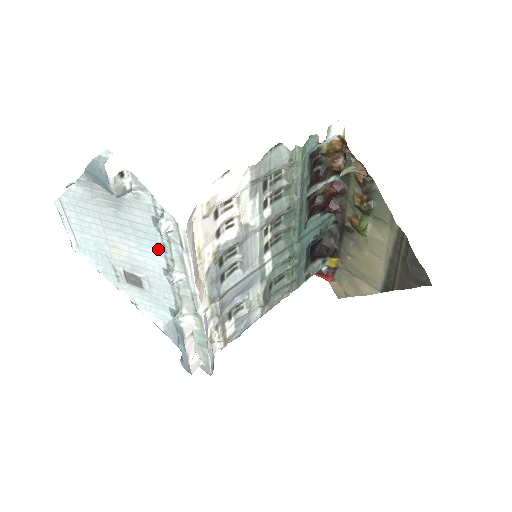
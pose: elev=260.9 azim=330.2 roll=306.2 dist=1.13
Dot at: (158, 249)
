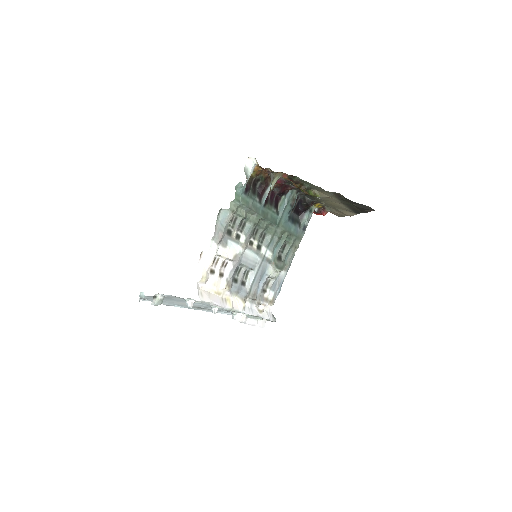
Dot at: (198, 303)
